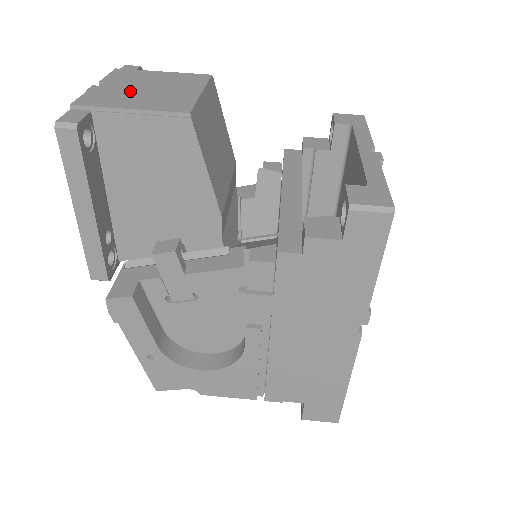
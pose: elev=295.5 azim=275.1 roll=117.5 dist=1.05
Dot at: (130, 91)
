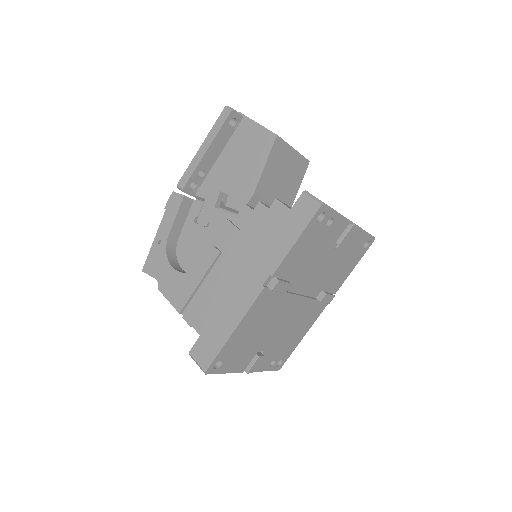
Dot at: occluded
